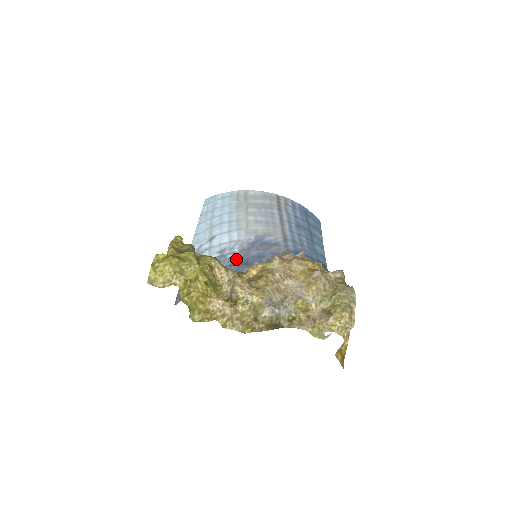
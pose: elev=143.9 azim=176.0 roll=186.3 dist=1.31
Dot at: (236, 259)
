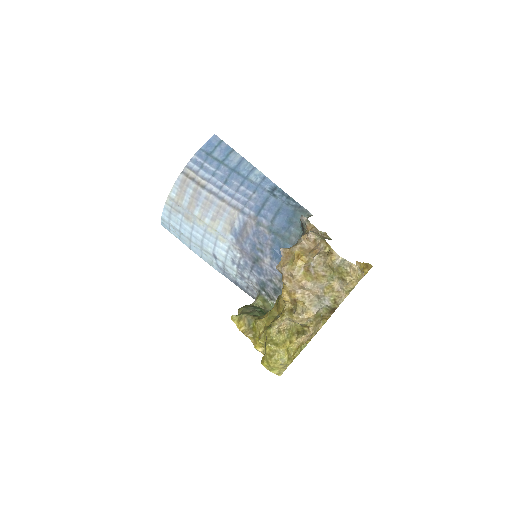
Dot at: (248, 262)
